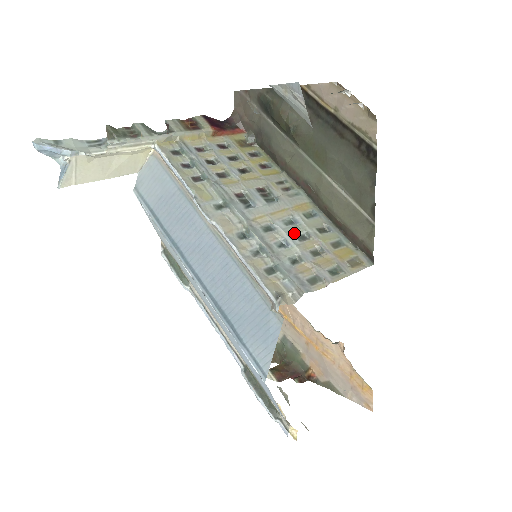
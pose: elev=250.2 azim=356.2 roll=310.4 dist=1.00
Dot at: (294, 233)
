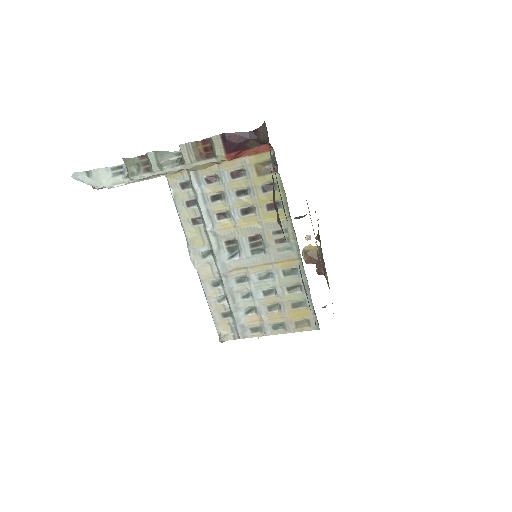
Dot at: (263, 288)
